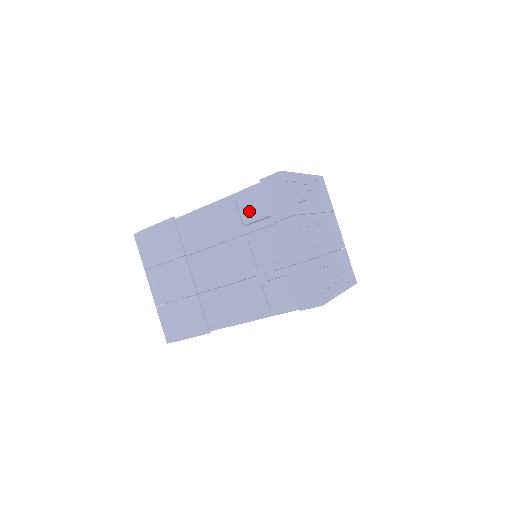
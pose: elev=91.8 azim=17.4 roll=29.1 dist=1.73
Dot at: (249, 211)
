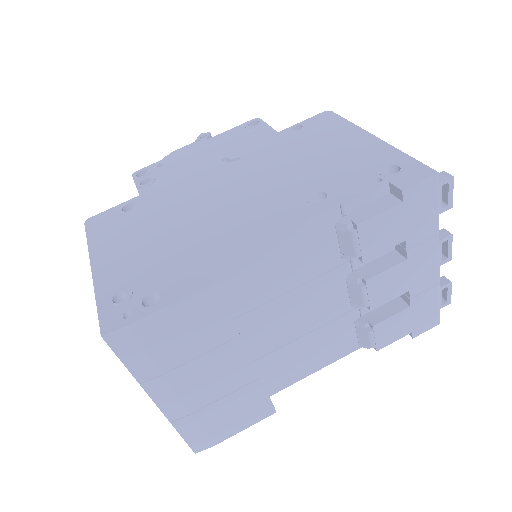
Dot at: (374, 241)
